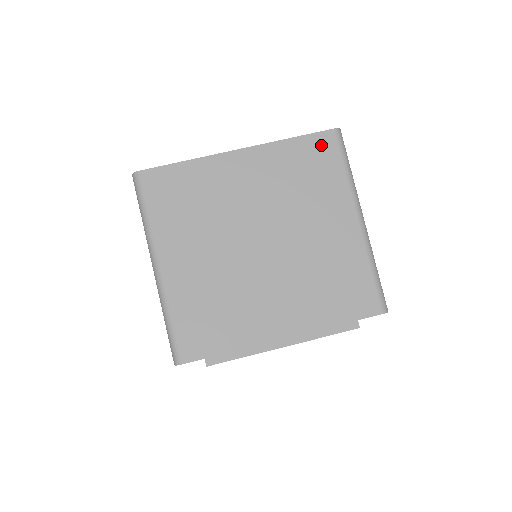
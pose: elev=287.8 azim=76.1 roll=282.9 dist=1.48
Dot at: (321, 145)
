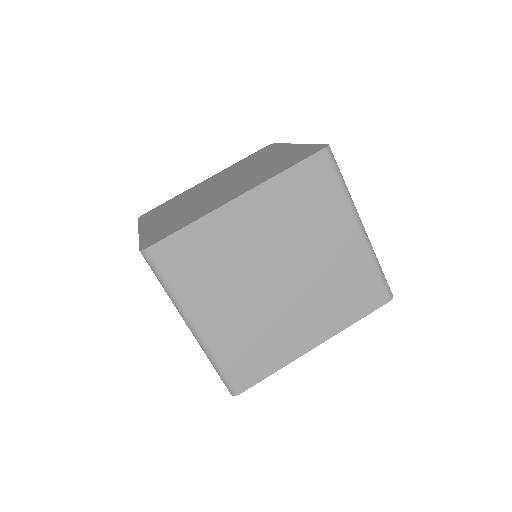
Dot at: (315, 169)
